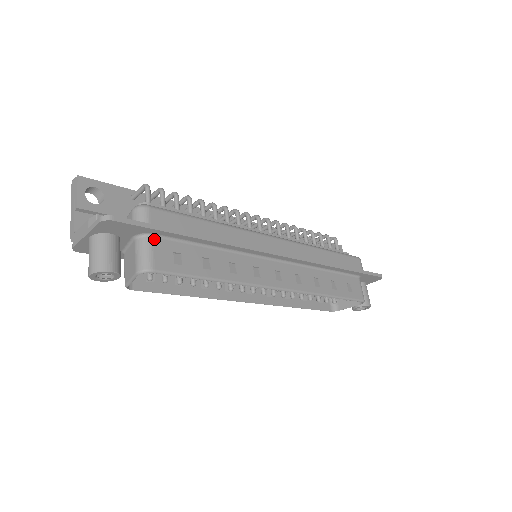
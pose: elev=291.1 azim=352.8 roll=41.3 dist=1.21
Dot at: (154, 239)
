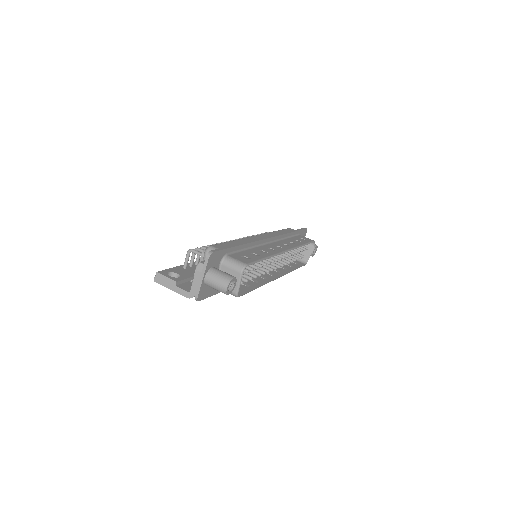
Dot at: (229, 256)
